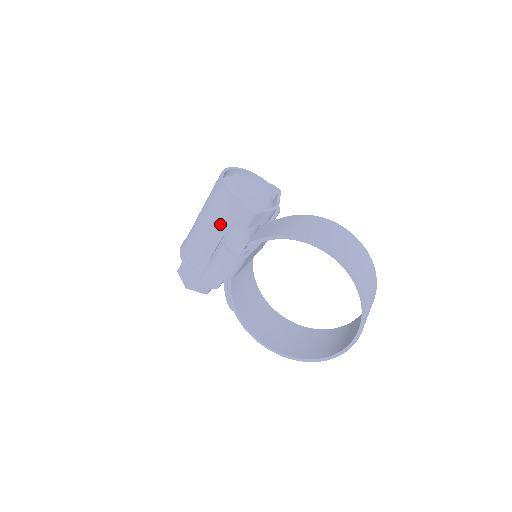
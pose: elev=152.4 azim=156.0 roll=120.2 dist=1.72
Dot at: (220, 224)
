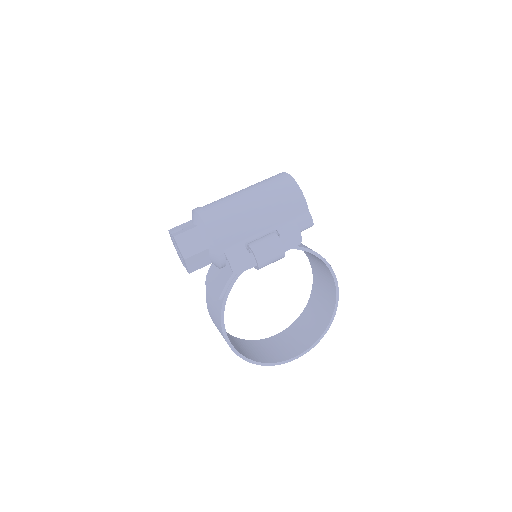
Dot at: (279, 218)
